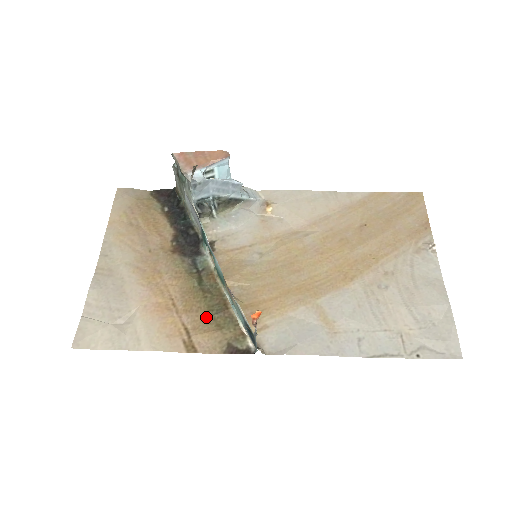
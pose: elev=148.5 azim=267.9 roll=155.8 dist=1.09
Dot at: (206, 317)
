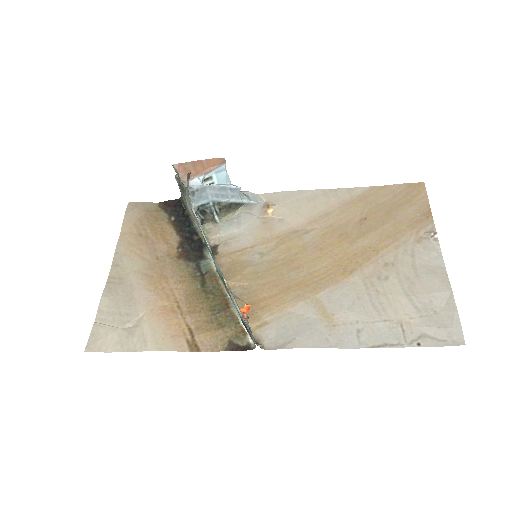
Dot at: (208, 317)
